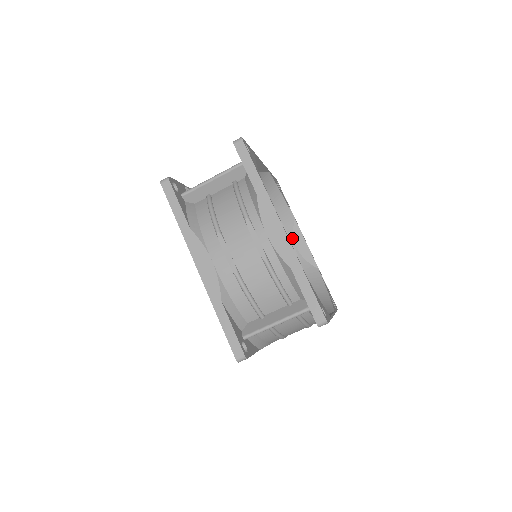
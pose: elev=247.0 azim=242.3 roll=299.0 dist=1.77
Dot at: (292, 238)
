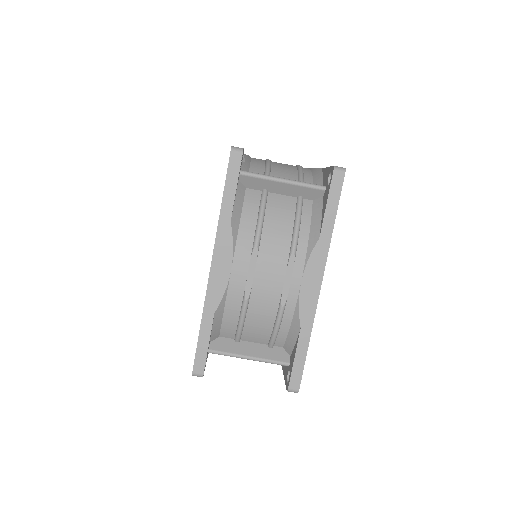
Dot at: occluded
